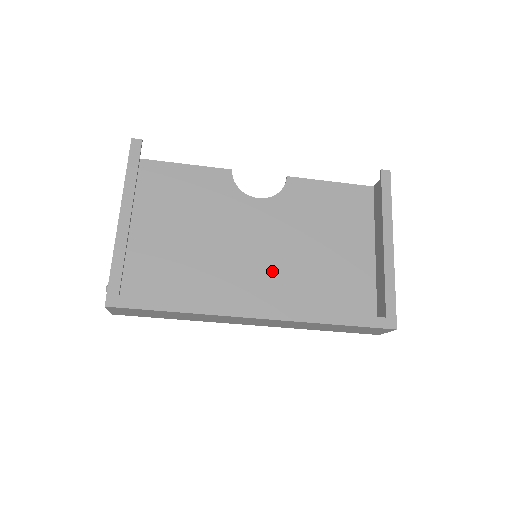
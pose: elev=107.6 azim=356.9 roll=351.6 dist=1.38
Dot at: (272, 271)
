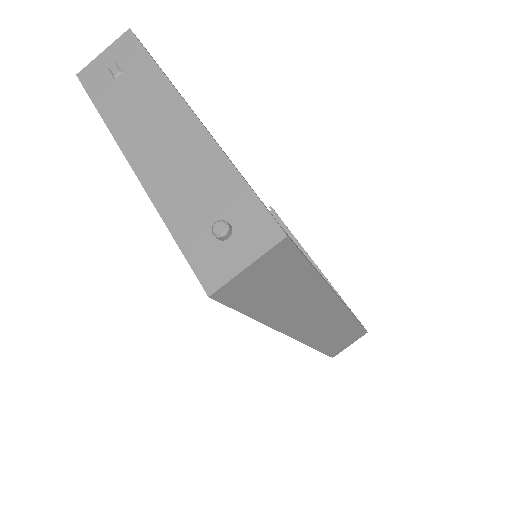
Dot at: occluded
